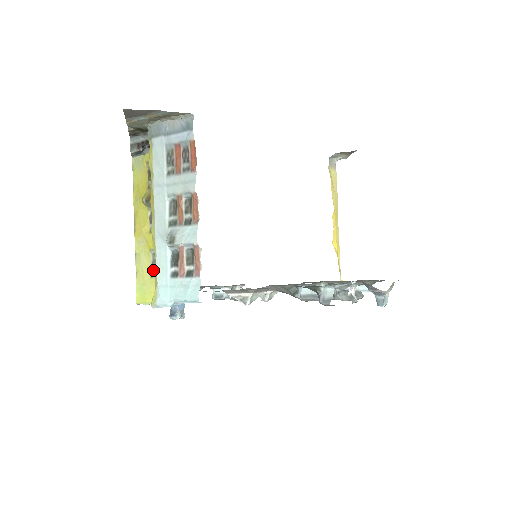
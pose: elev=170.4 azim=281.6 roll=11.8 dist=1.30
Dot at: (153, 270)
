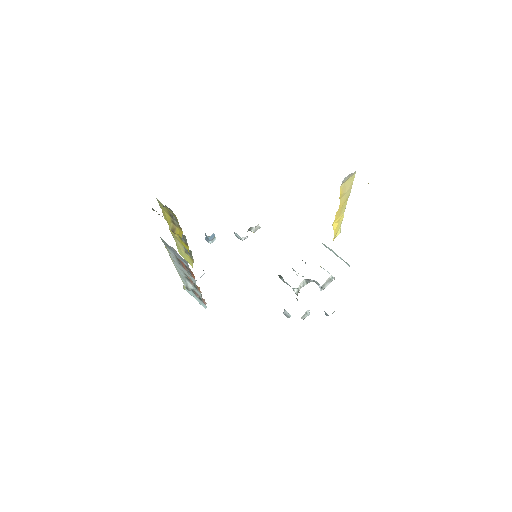
Dot at: (185, 250)
